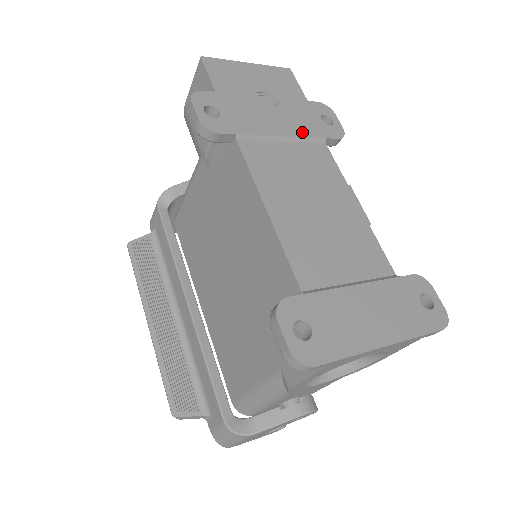
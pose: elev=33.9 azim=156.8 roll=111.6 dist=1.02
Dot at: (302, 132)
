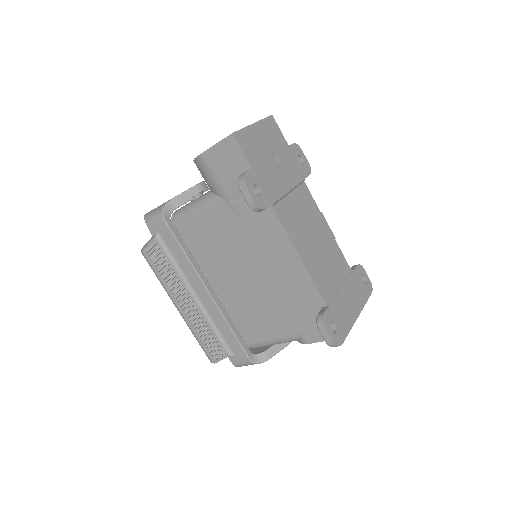
Dot at: (295, 180)
